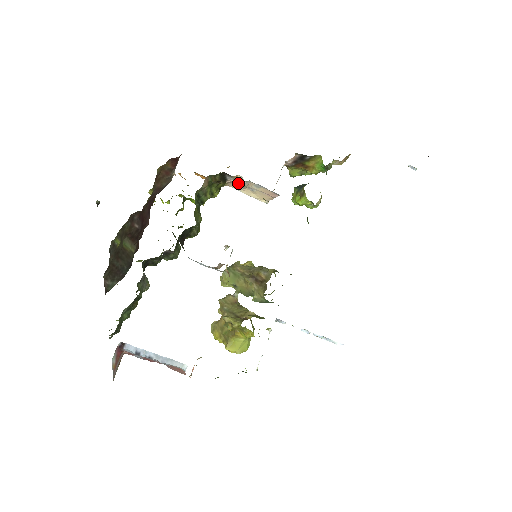
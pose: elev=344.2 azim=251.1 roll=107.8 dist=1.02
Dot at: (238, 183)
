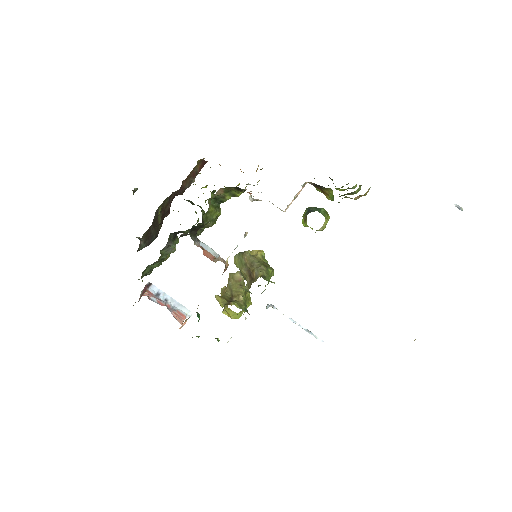
Dot at: (249, 197)
